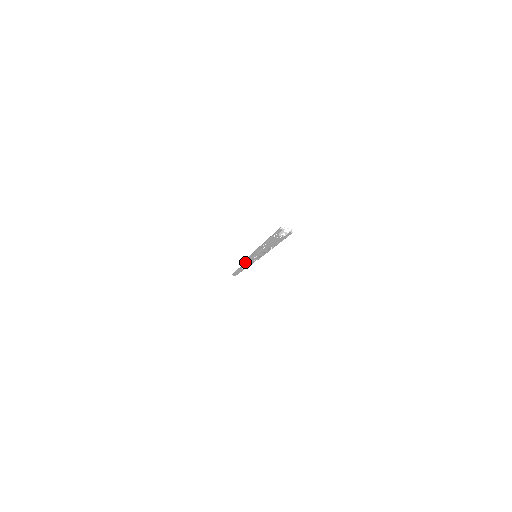
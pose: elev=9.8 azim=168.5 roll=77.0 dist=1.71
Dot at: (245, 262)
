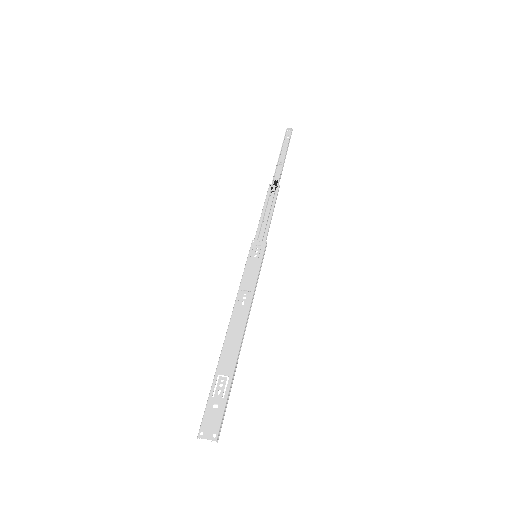
Dot at: (261, 215)
